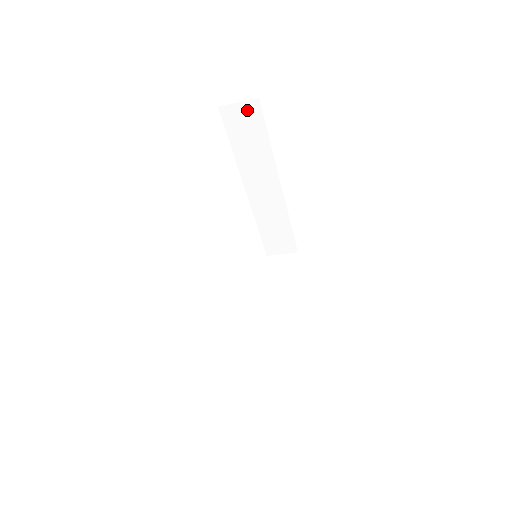
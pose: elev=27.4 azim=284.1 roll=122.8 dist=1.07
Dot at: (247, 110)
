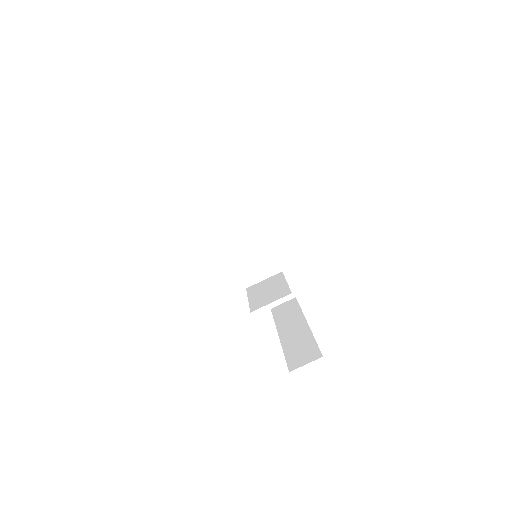
Dot at: (225, 173)
